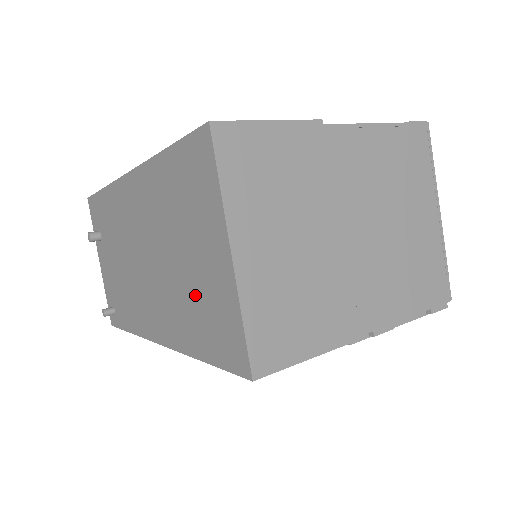
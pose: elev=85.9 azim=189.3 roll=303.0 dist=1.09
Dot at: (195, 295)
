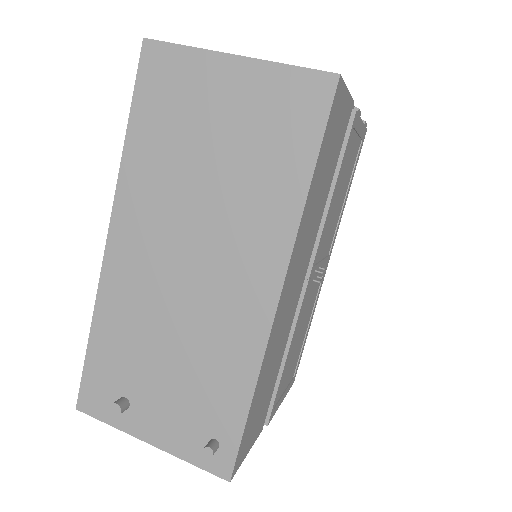
Dot at: (250, 148)
